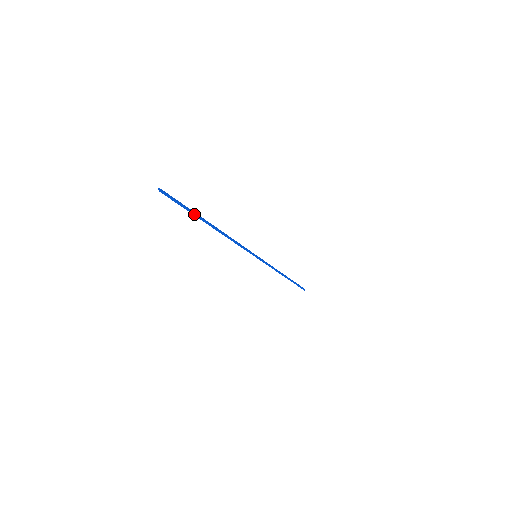
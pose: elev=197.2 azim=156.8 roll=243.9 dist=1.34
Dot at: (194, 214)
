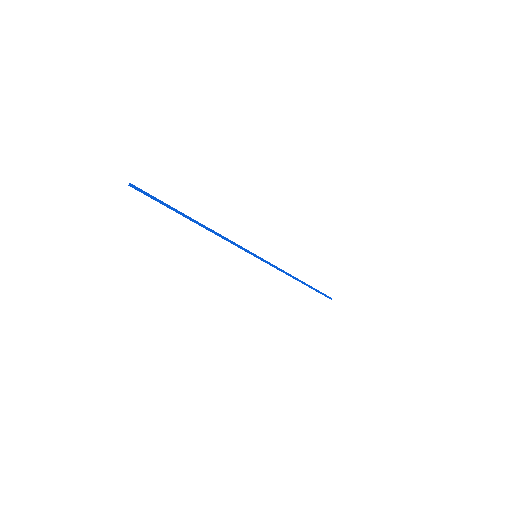
Dot at: (171, 209)
